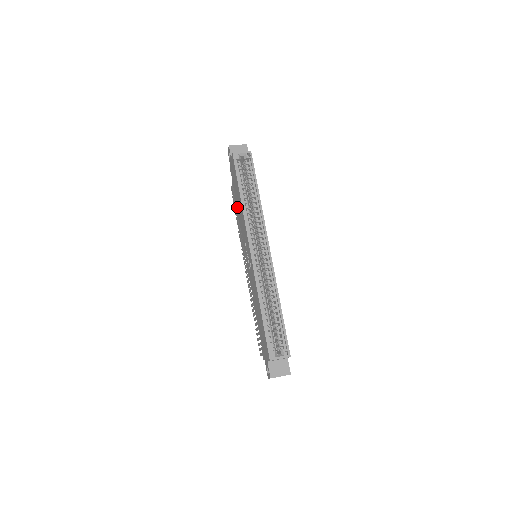
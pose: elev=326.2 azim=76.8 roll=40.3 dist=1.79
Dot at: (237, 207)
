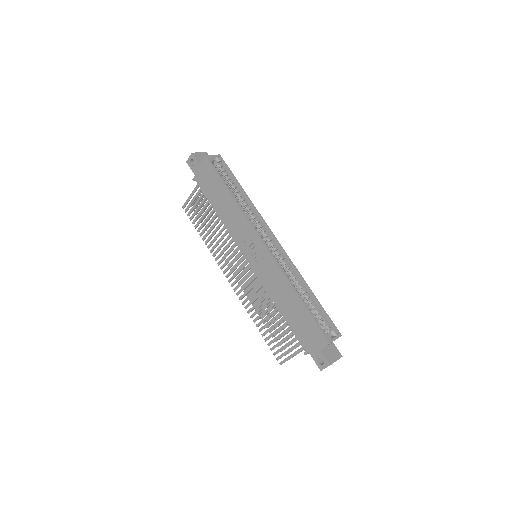
Dot at: (218, 212)
